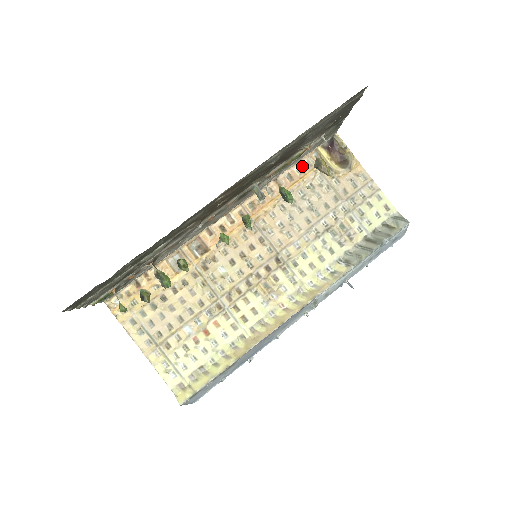
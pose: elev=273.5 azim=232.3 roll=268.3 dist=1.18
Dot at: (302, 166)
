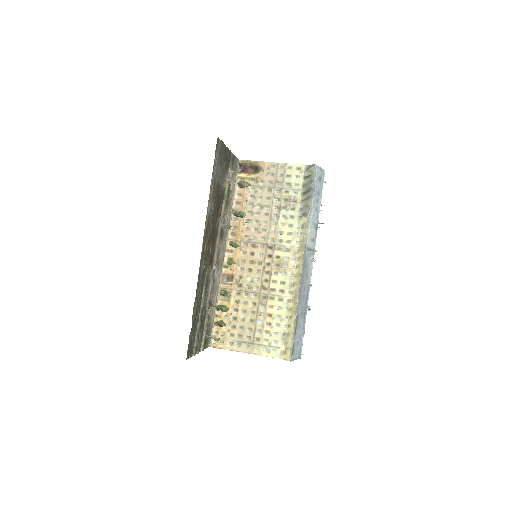
Dot at: (238, 192)
